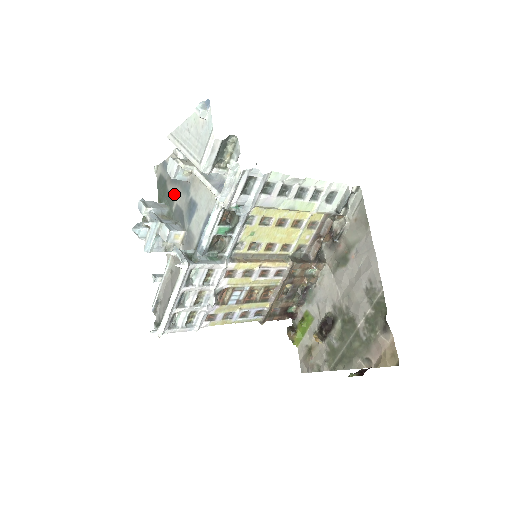
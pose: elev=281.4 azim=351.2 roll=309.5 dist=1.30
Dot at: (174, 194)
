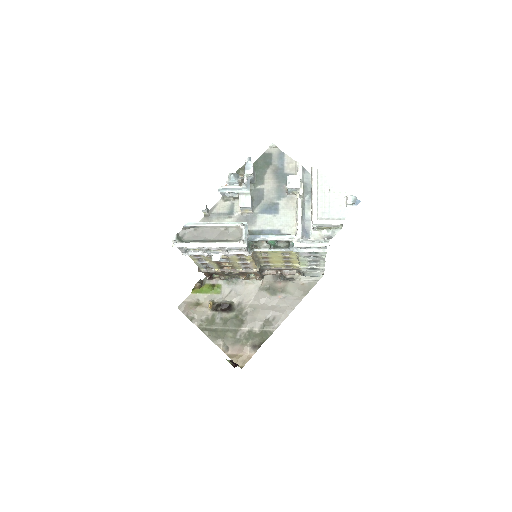
Dot at: (269, 181)
